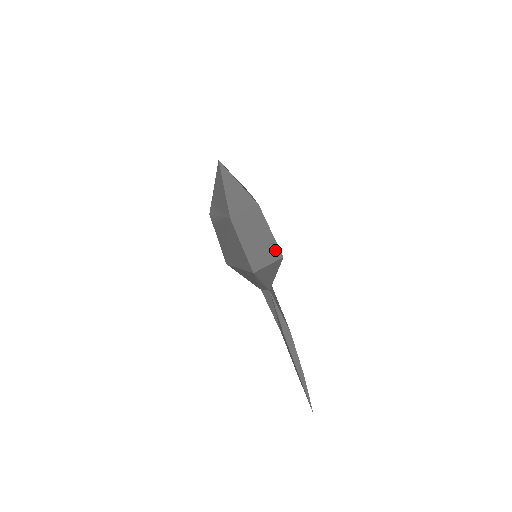
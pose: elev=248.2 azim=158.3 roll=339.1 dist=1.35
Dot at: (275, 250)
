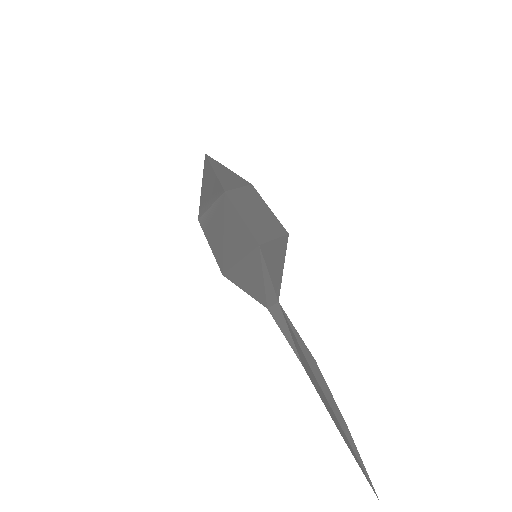
Dot at: (278, 226)
